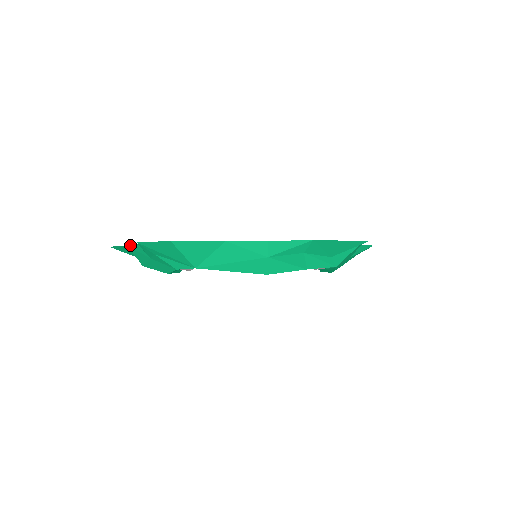
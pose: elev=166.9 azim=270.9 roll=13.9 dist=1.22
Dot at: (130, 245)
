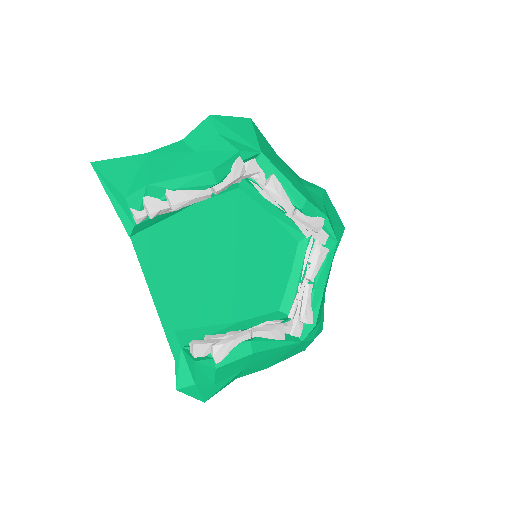
Dot at: (156, 149)
